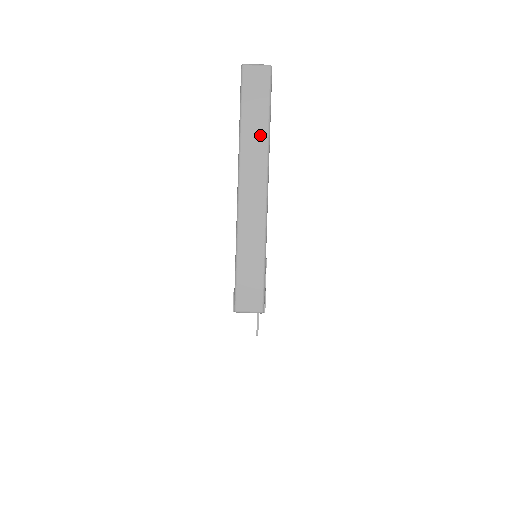
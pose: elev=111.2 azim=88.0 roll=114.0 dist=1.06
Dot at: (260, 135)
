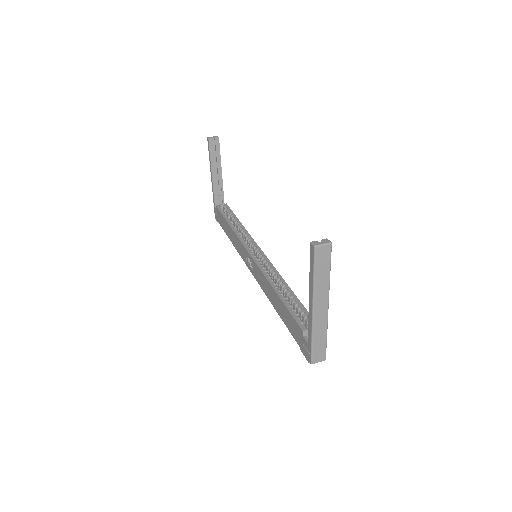
Dot at: (325, 281)
